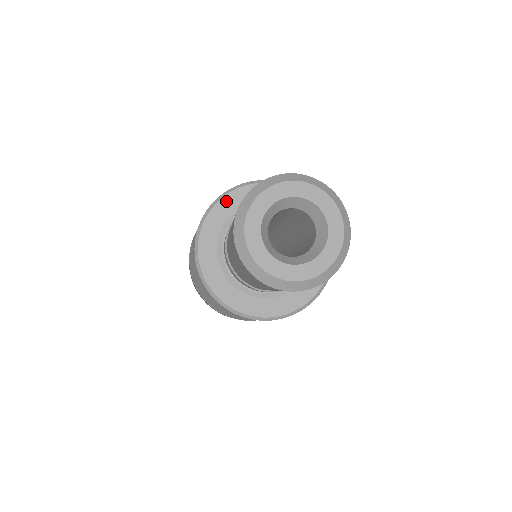
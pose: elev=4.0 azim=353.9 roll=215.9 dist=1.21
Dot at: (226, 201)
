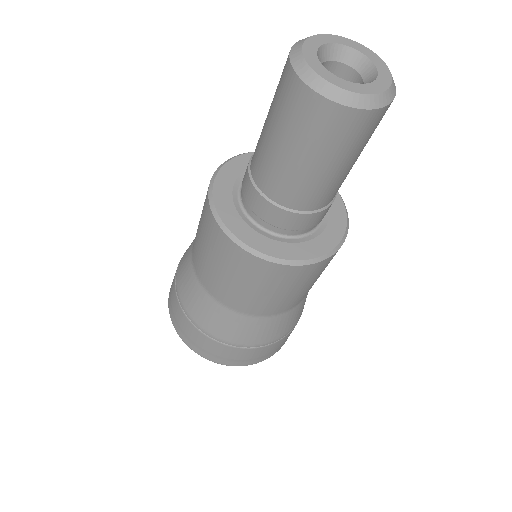
Dot at: occluded
